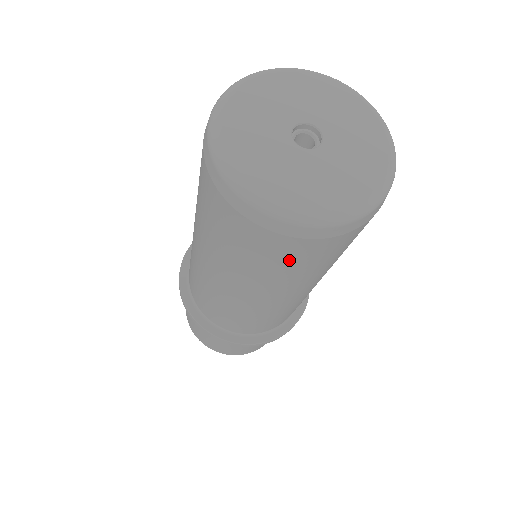
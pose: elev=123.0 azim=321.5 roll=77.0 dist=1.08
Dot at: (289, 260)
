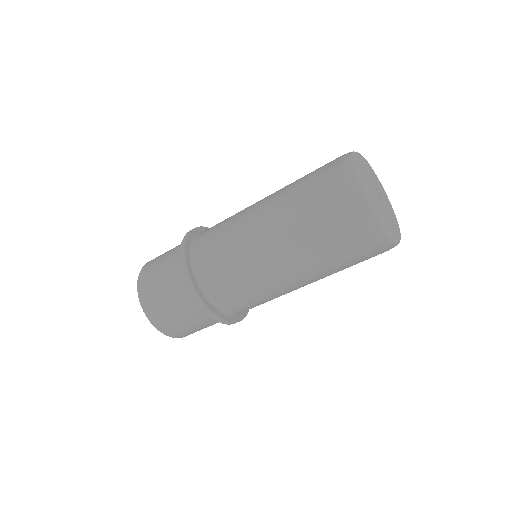
Dot at: (355, 258)
